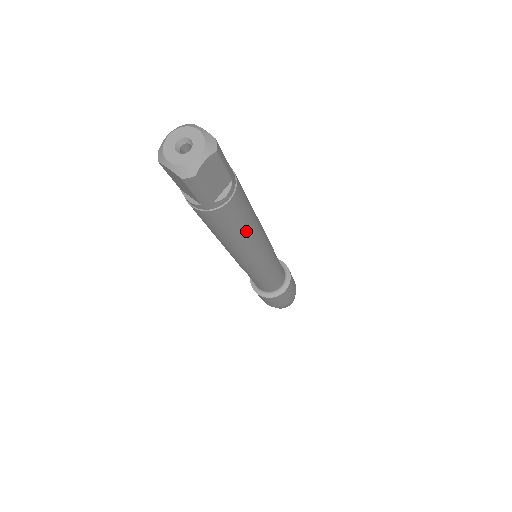
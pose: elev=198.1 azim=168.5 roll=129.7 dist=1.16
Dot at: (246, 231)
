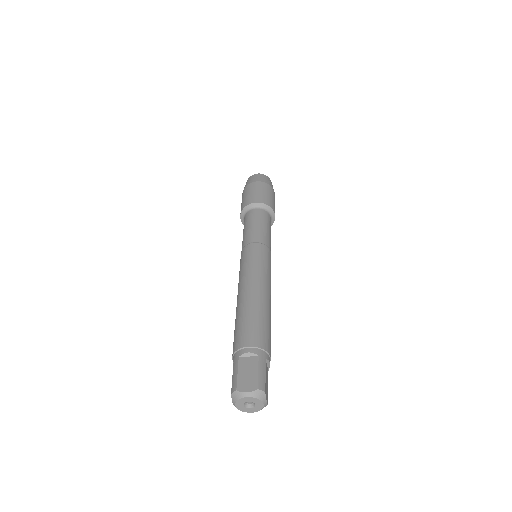
Dot at: (270, 317)
